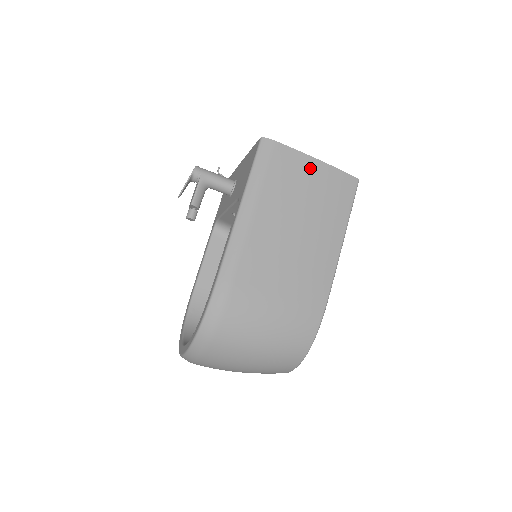
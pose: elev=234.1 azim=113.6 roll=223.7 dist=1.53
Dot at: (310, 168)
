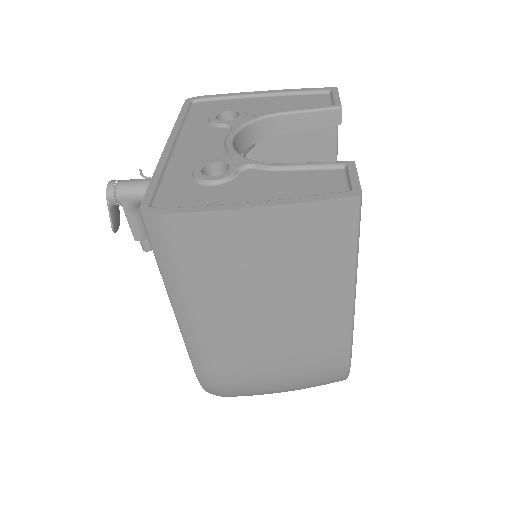
Dot at: (248, 227)
